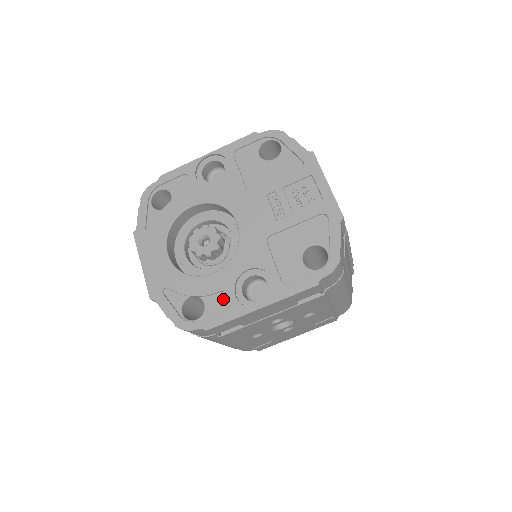
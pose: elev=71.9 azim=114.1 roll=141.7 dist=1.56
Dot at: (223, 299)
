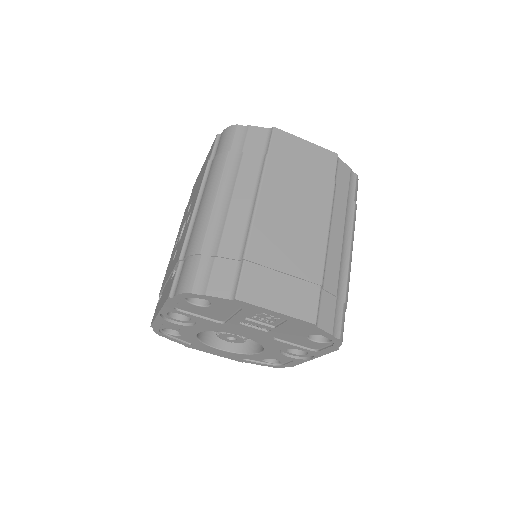
Dot at: (284, 357)
